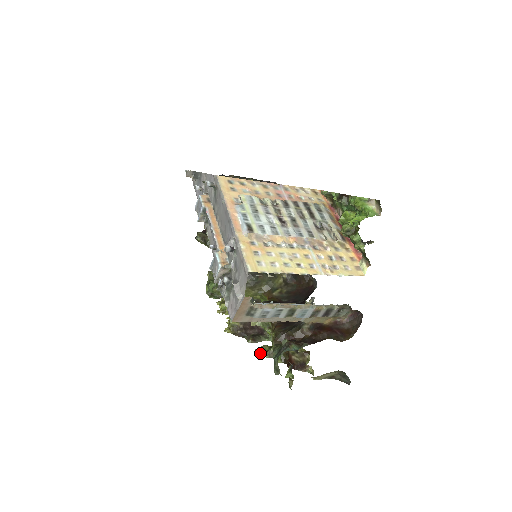
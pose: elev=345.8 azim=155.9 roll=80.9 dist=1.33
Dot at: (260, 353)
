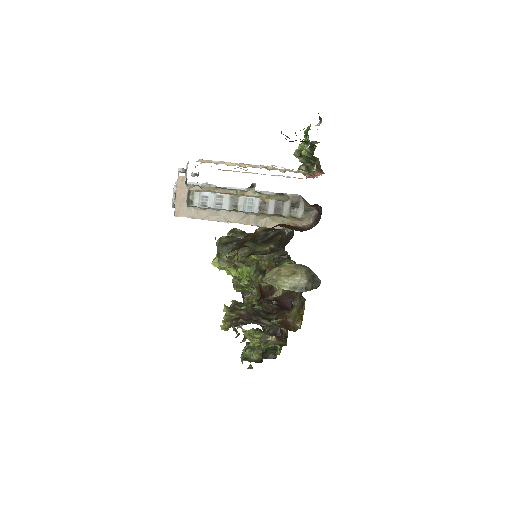
Dot at: occluded
